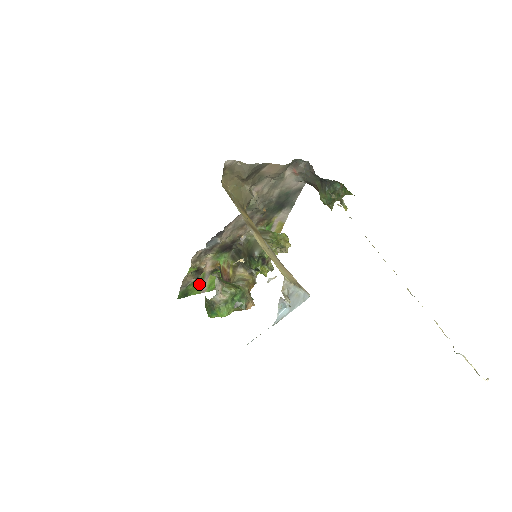
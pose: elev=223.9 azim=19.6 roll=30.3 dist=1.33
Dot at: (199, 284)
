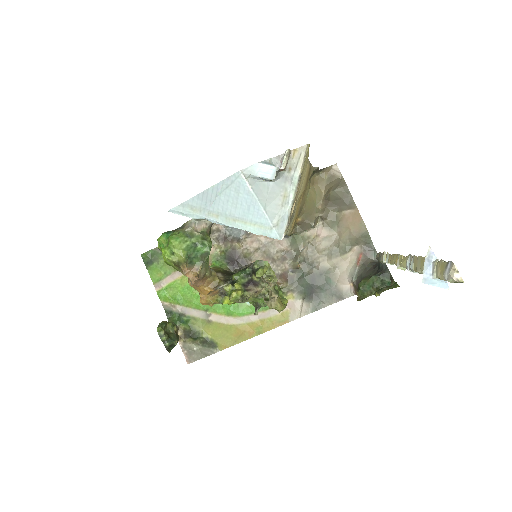
Dot at: (169, 270)
